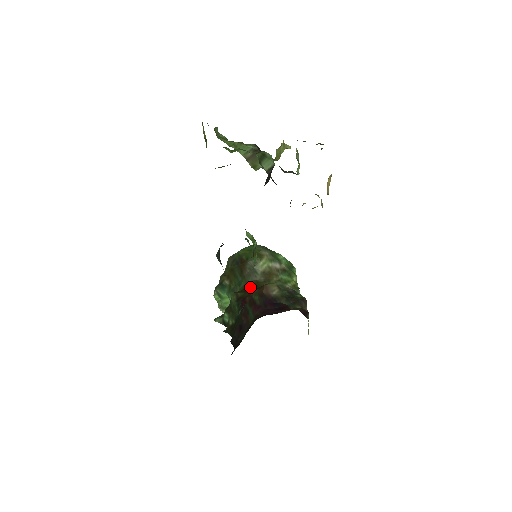
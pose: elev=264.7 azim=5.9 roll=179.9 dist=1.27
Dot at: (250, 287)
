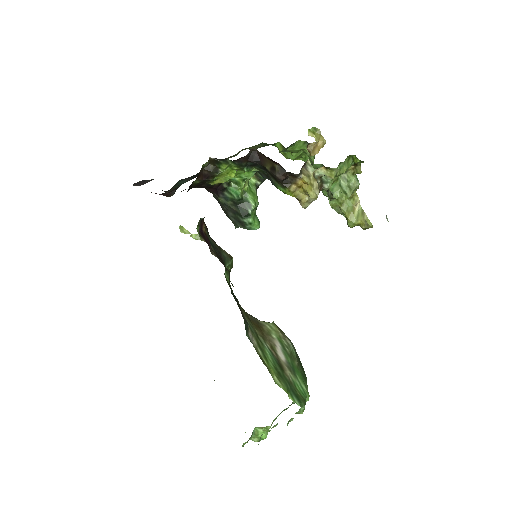
Dot at: occluded
